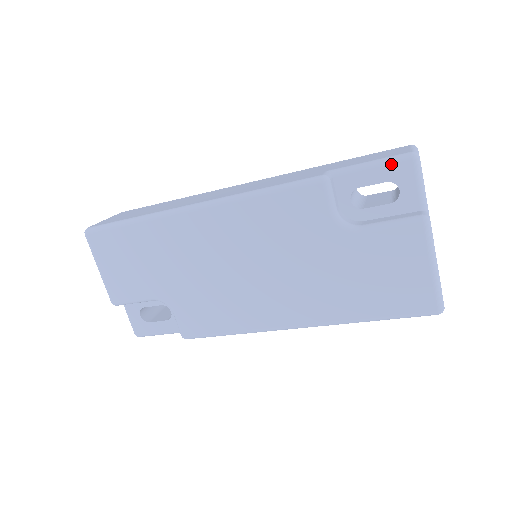
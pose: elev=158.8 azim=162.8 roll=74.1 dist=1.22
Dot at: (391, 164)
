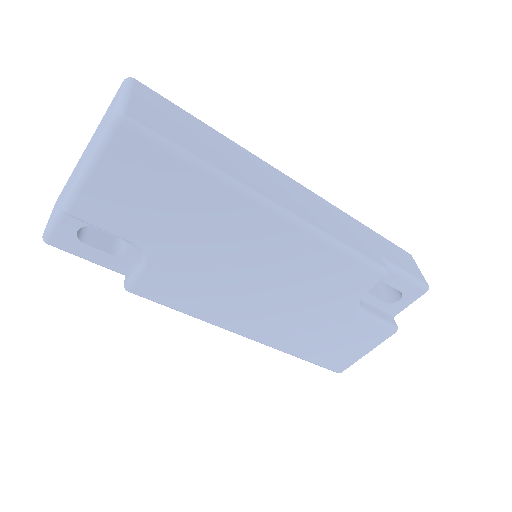
Dot at: (415, 285)
